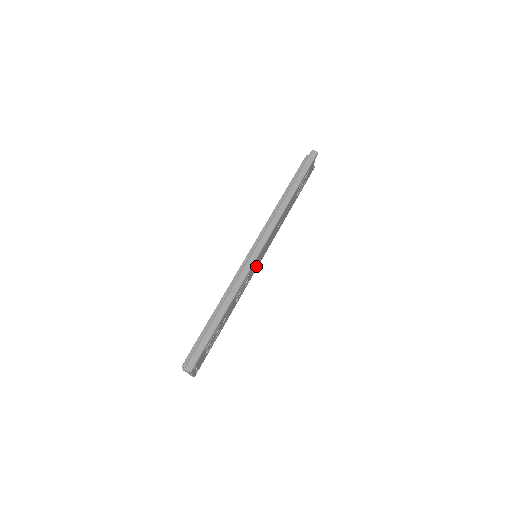
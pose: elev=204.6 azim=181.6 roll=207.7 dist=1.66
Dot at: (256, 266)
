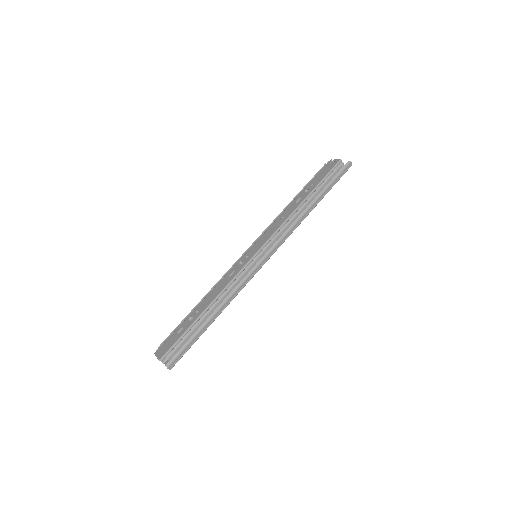
Dot at: occluded
